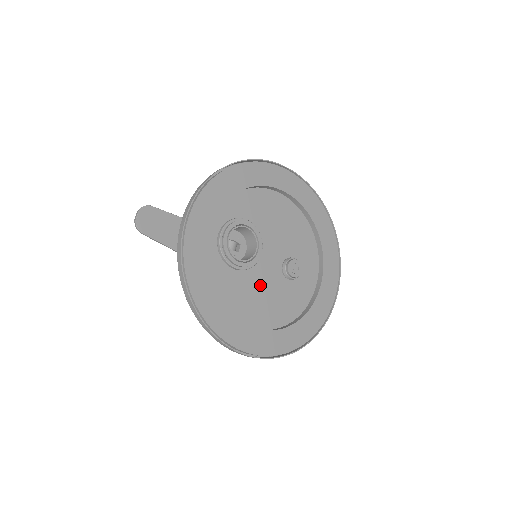
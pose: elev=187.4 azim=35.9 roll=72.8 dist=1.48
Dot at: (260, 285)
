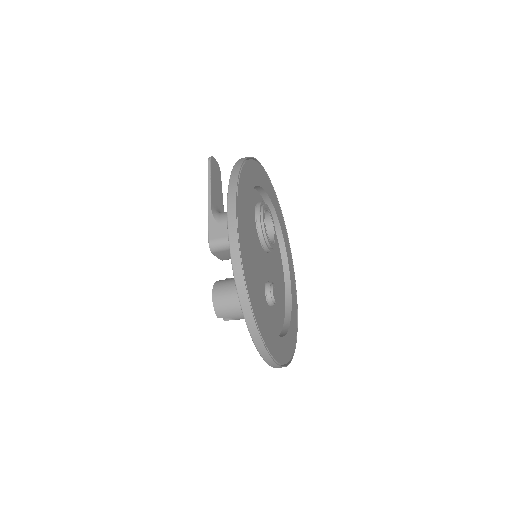
Dot at: (256, 253)
